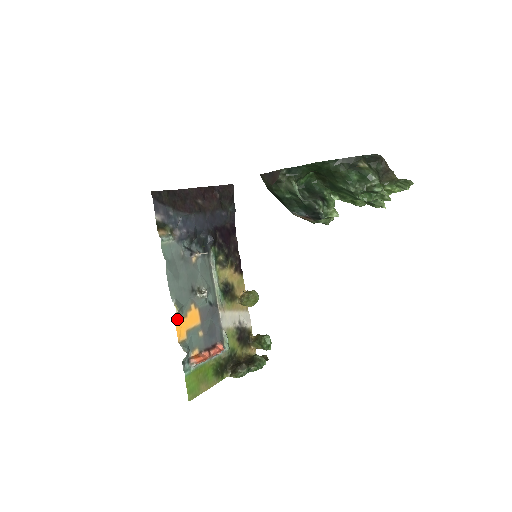
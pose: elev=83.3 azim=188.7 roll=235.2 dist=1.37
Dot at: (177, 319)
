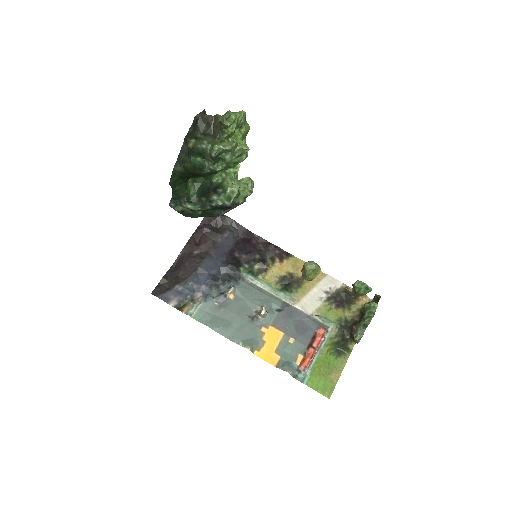
Dot at: (258, 352)
